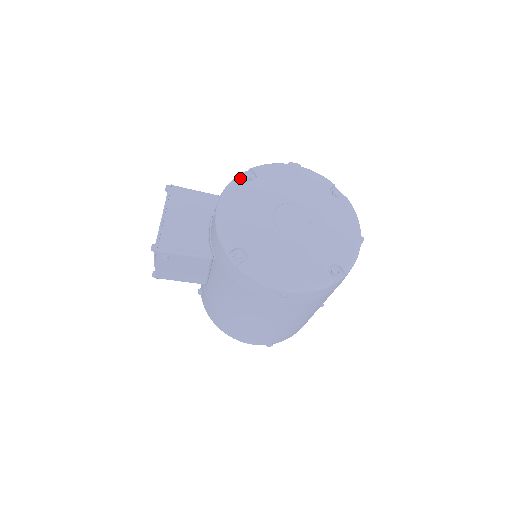
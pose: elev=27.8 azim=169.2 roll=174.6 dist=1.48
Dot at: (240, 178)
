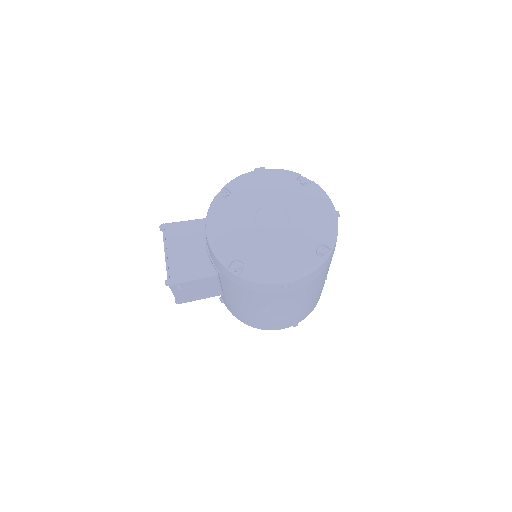
Dot at: (217, 199)
